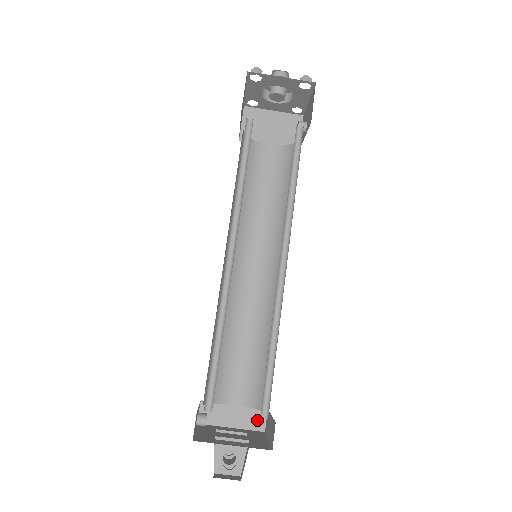
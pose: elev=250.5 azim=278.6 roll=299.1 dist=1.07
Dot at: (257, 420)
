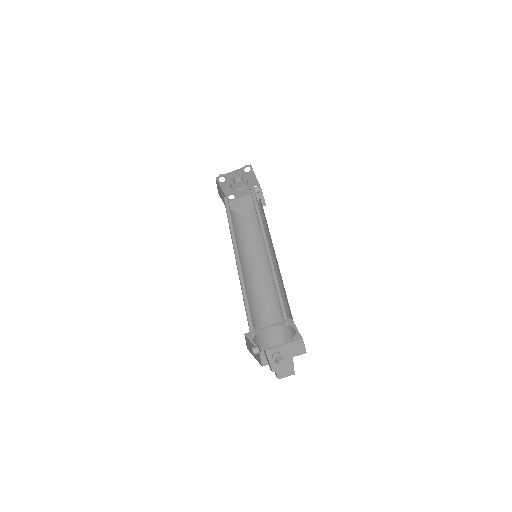
Dot at: (299, 348)
